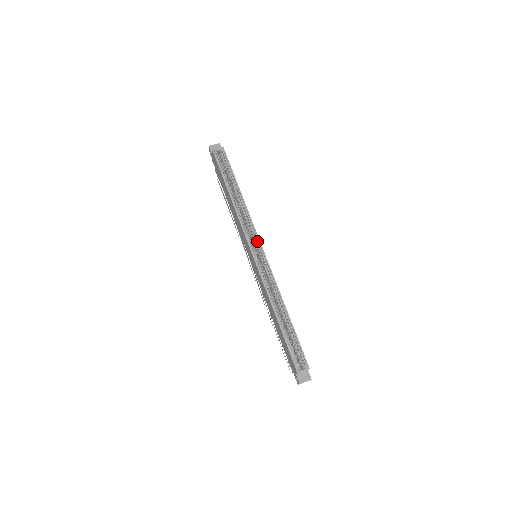
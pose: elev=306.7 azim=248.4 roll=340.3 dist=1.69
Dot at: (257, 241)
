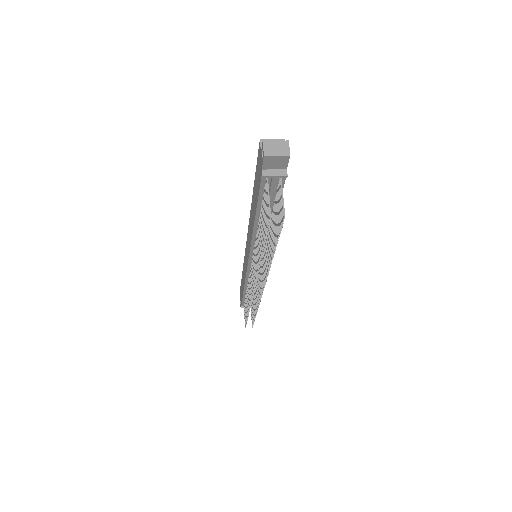
Dot at: occluded
